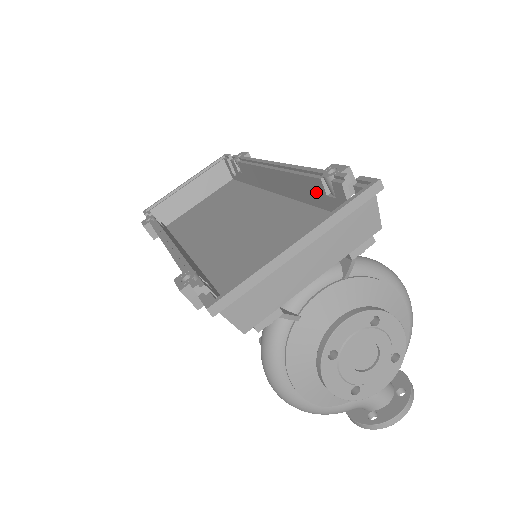
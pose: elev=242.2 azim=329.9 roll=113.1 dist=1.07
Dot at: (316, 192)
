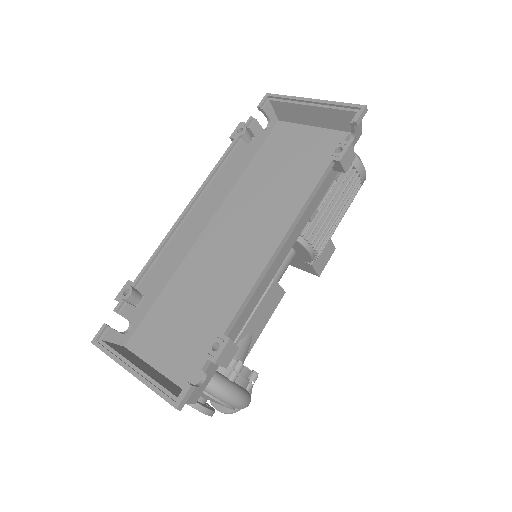
Dot at: occluded
